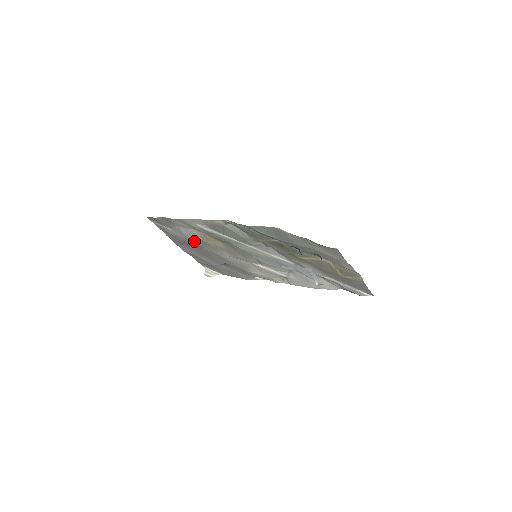
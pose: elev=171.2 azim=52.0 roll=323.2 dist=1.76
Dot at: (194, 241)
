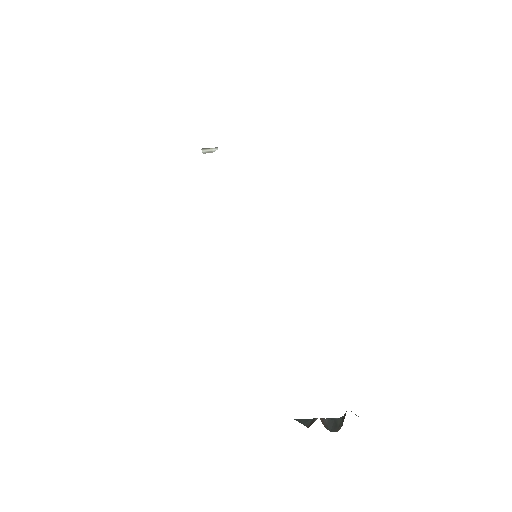
Dot at: occluded
